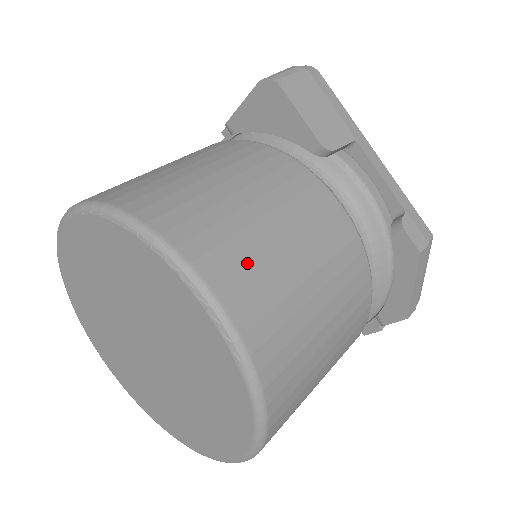
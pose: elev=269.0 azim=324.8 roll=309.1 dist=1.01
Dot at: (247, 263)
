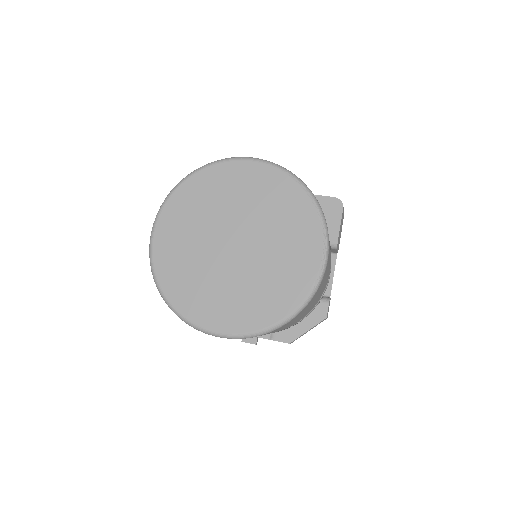
Dot at: occluded
